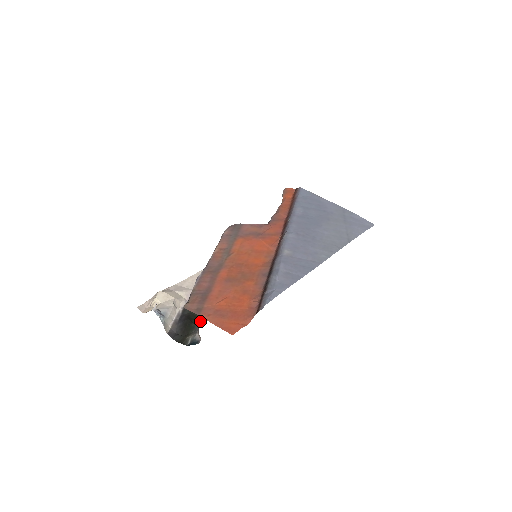
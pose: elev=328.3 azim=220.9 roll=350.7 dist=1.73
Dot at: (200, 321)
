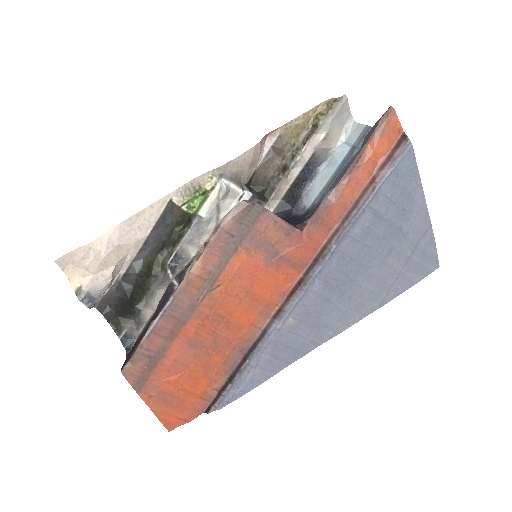
Dot at: (143, 314)
